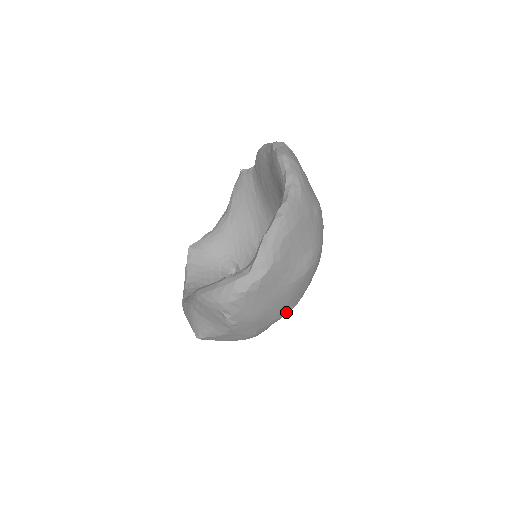
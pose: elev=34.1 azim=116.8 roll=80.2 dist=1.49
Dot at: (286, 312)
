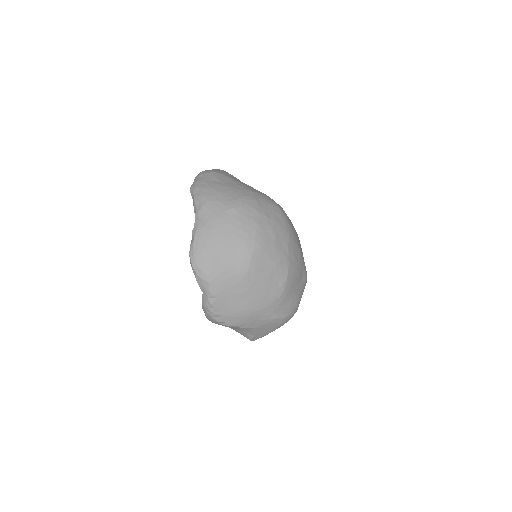
Dot at: (280, 290)
